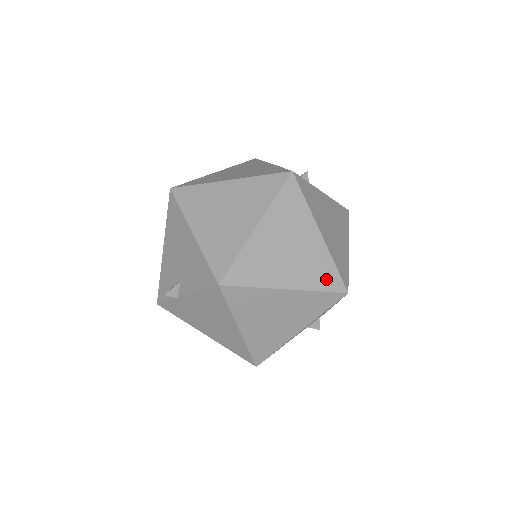
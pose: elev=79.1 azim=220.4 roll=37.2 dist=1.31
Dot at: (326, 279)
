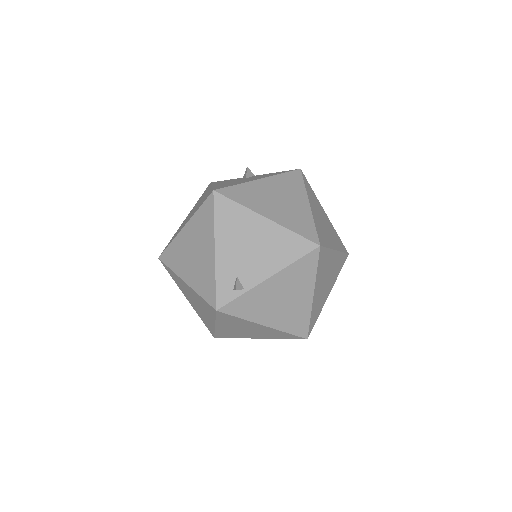
Dot at: (285, 336)
